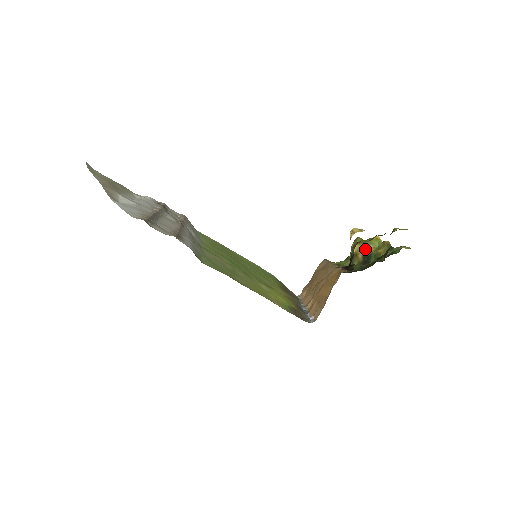
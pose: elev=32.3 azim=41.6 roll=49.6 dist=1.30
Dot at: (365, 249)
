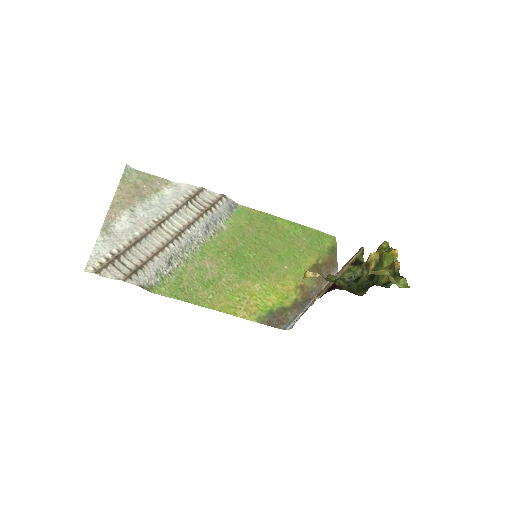
Dot at: (380, 261)
